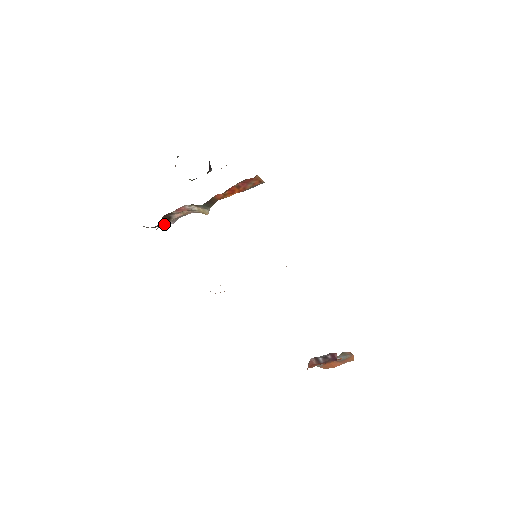
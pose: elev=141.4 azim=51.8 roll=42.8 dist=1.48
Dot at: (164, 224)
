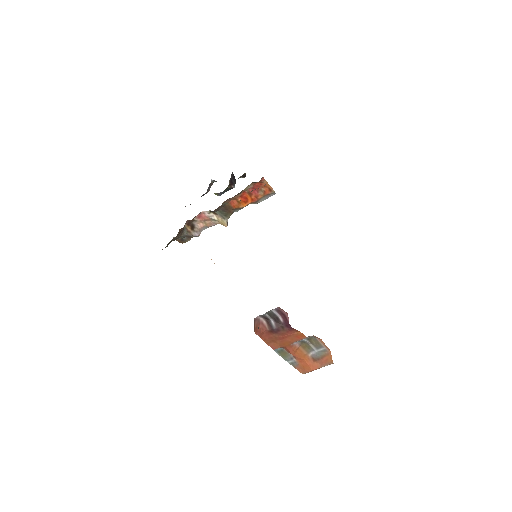
Dot at: (189, 234)
